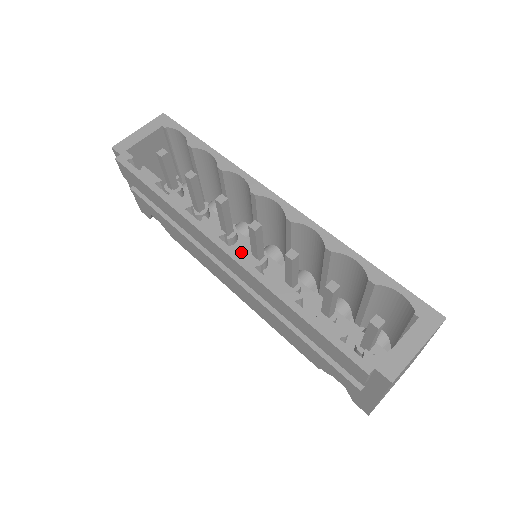
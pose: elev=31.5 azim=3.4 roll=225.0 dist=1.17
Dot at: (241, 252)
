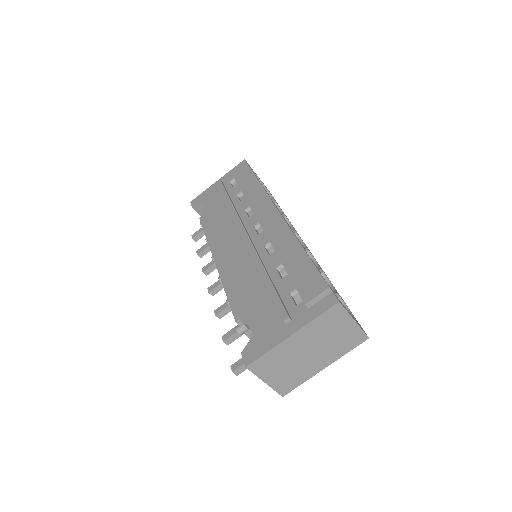
Dot at: (285, 220)
